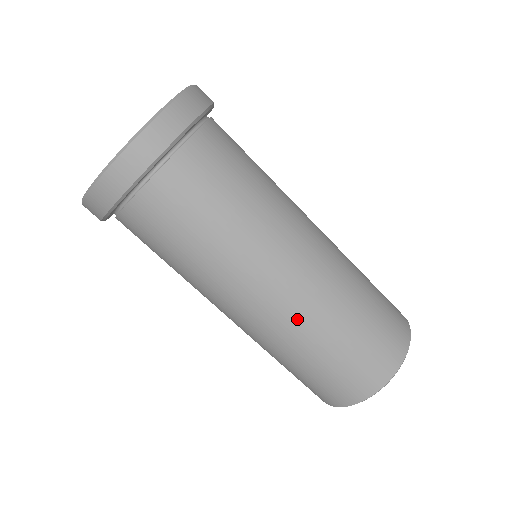
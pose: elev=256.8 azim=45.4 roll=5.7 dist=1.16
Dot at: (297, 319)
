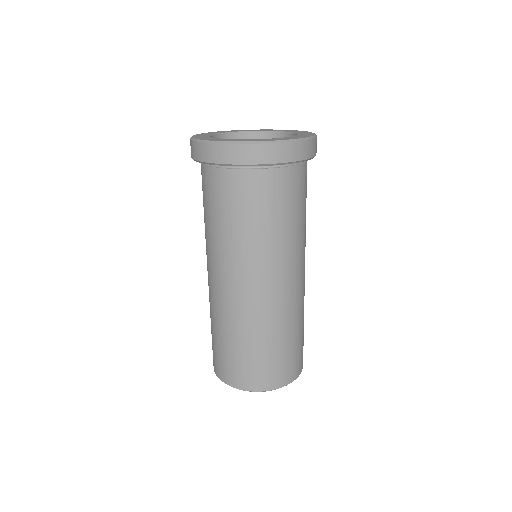
Dot at: (253, 314)
